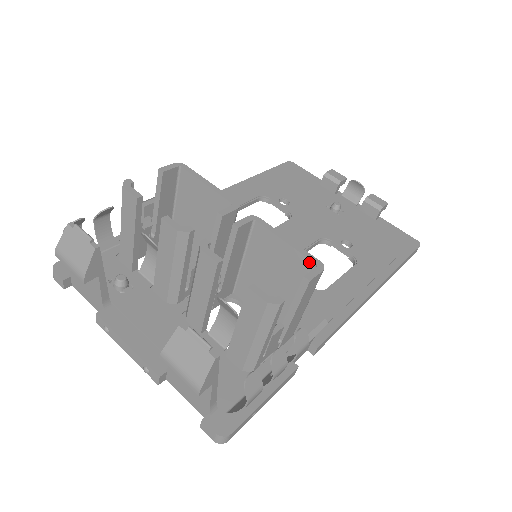
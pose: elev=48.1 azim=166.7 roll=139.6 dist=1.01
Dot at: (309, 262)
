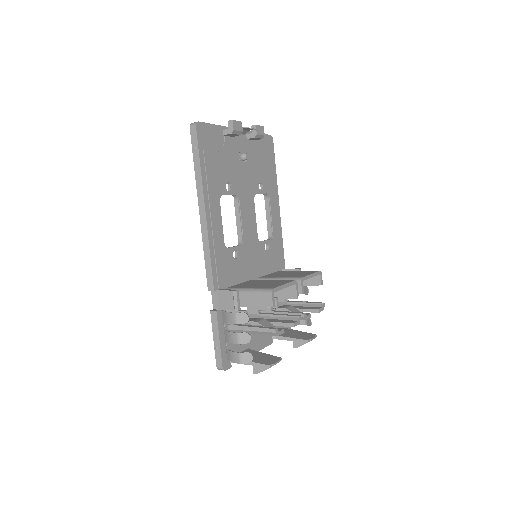
Dot at: (317, 275)
